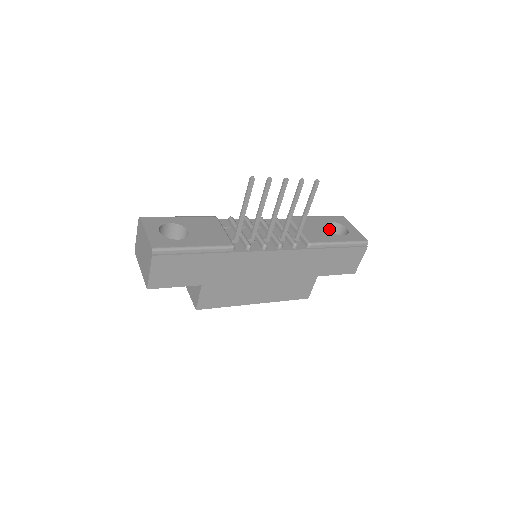
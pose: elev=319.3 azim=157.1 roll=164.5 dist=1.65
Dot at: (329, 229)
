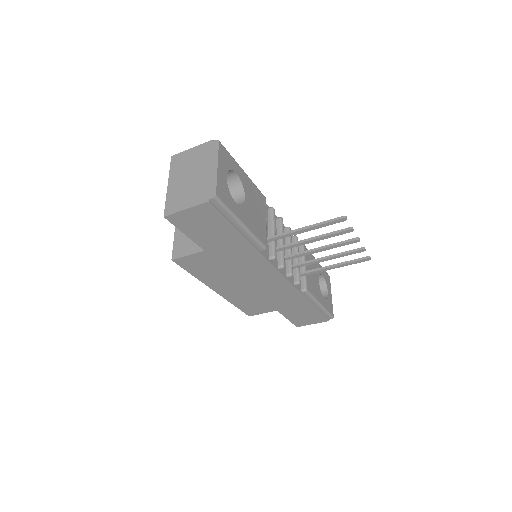
Dot at: occluded
